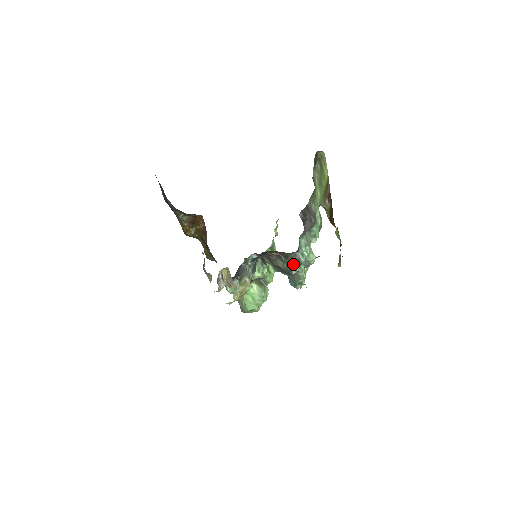
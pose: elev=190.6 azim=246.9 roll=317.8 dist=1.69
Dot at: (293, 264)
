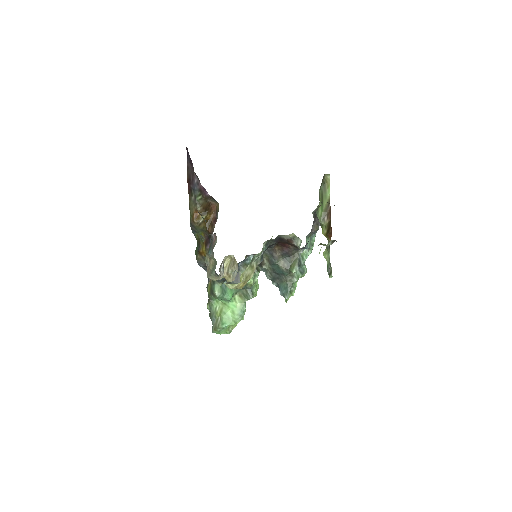
Dot at: (294, 263)
